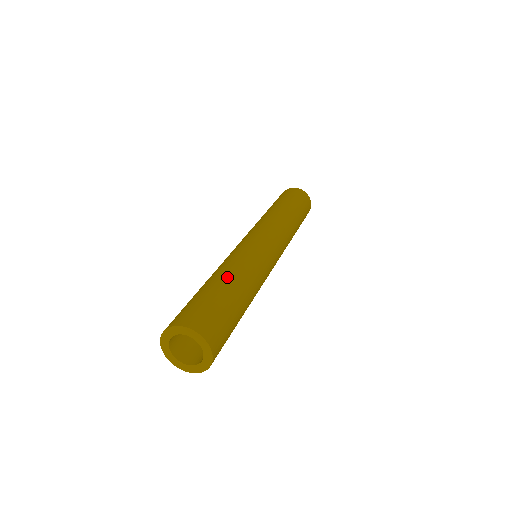
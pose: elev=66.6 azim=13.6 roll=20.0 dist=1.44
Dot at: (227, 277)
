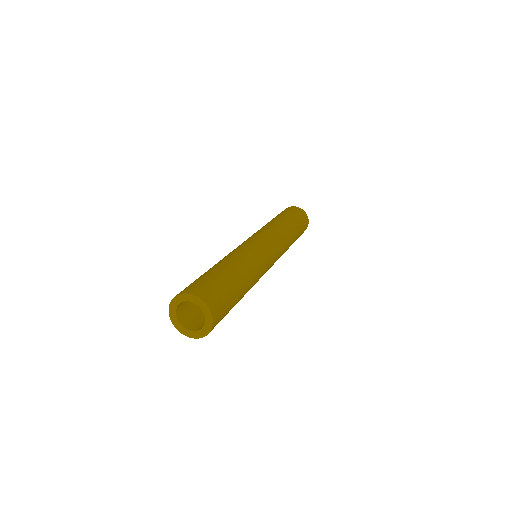
Dot at: occluded
